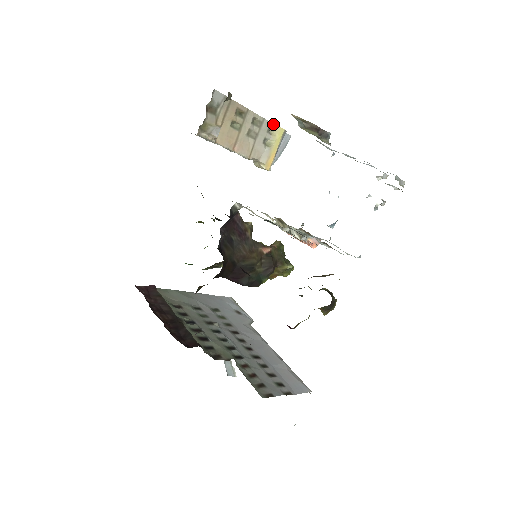
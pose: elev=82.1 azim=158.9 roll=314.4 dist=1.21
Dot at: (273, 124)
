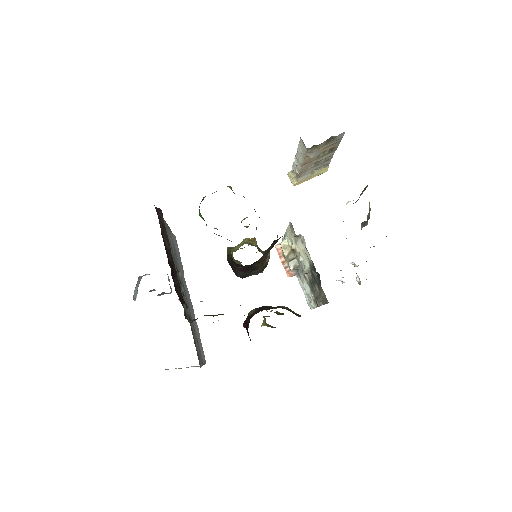
Dot at: occluded
